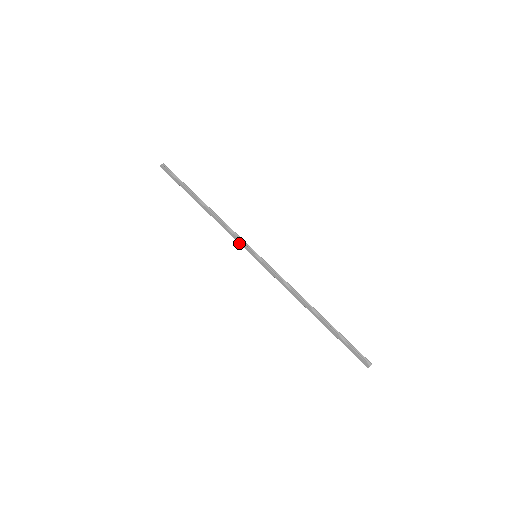
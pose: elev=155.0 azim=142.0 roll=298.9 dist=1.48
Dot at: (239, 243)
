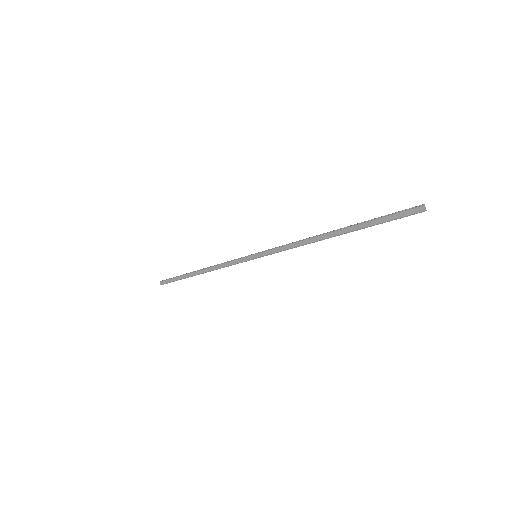
Dot at: (238, 263)
